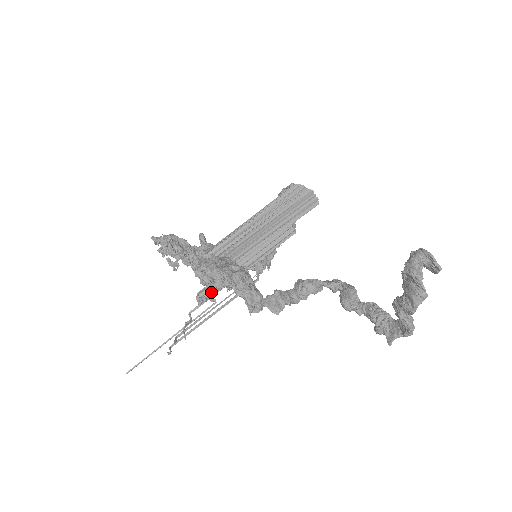
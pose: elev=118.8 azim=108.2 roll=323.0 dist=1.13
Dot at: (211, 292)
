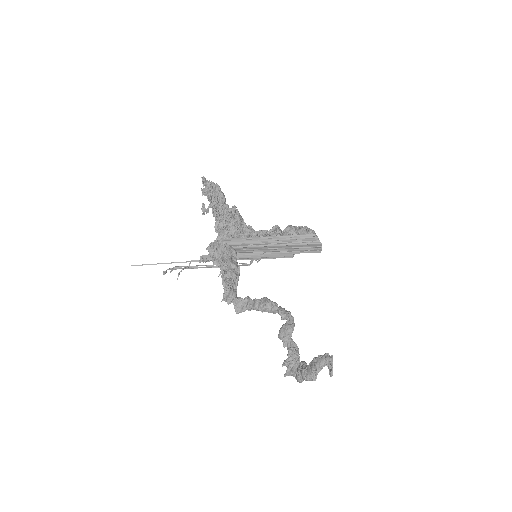
Dot at: occluded
